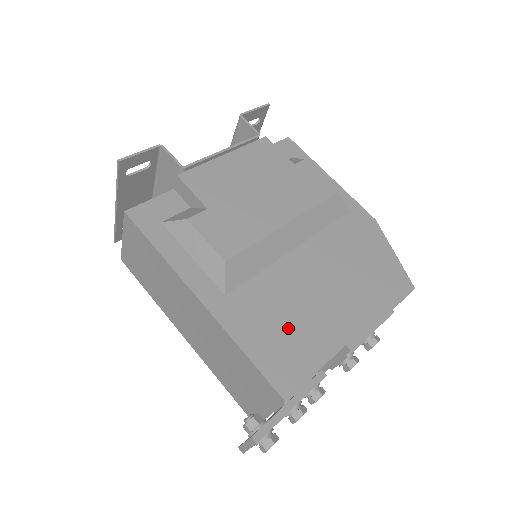
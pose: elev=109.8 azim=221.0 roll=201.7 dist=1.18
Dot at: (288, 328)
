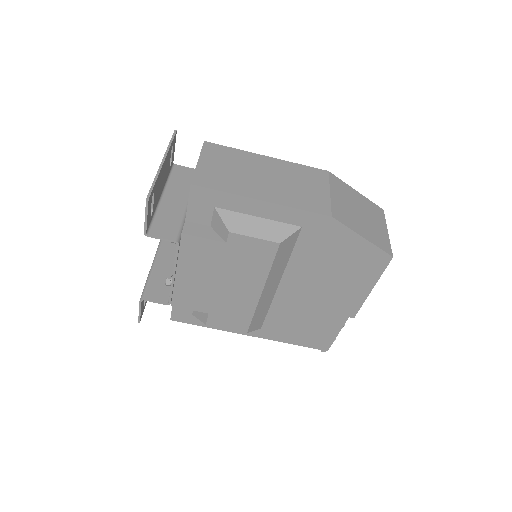
Dot at: (308, 326)
